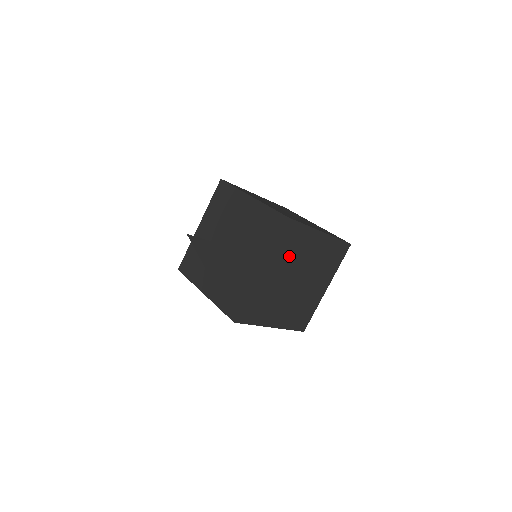
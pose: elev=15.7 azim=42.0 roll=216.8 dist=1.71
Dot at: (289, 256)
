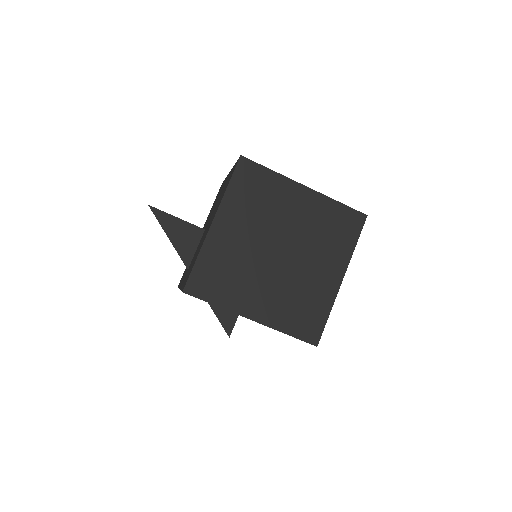
Dot at: (257, 211)
